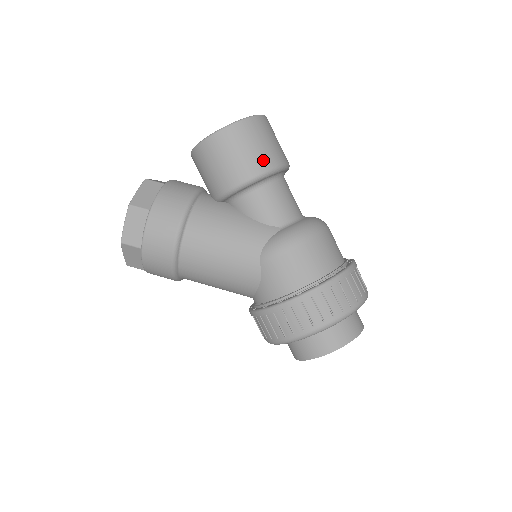
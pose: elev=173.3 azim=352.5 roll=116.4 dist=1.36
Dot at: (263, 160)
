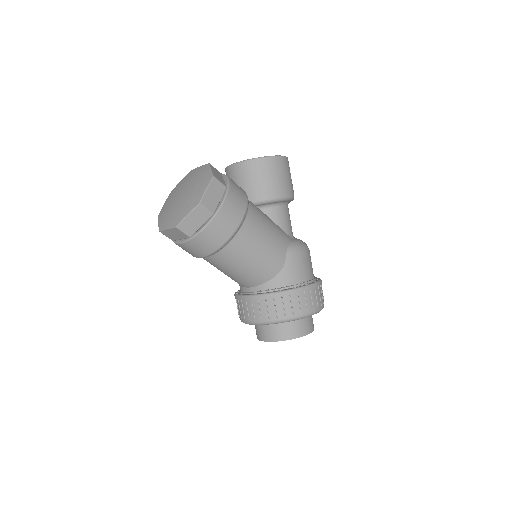
Dot at: occluded
